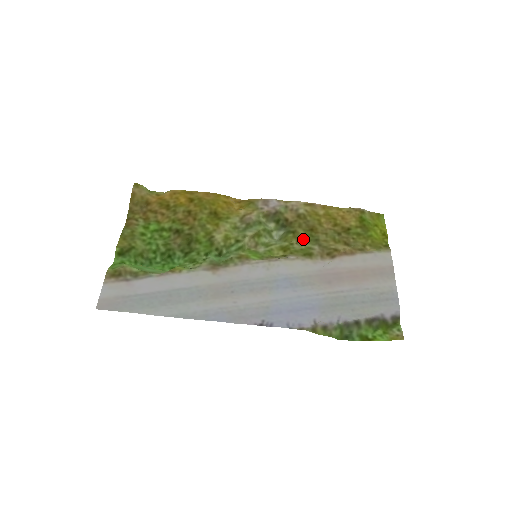
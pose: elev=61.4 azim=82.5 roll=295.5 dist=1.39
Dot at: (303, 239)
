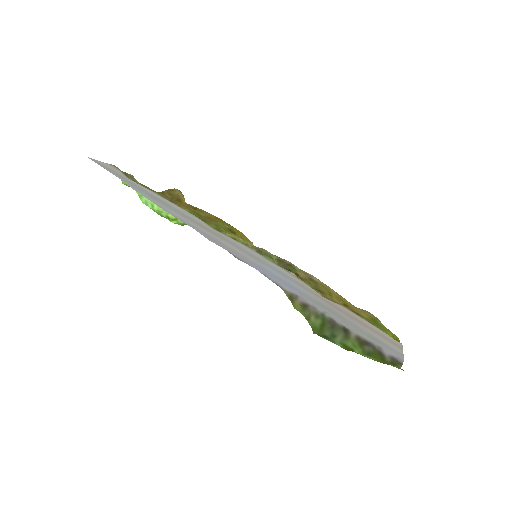
Dot at: occluded
